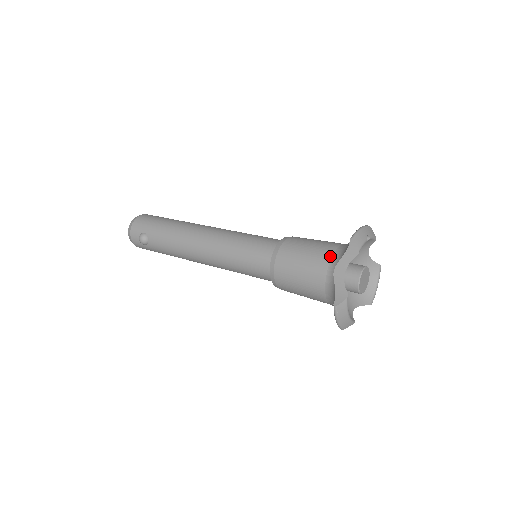
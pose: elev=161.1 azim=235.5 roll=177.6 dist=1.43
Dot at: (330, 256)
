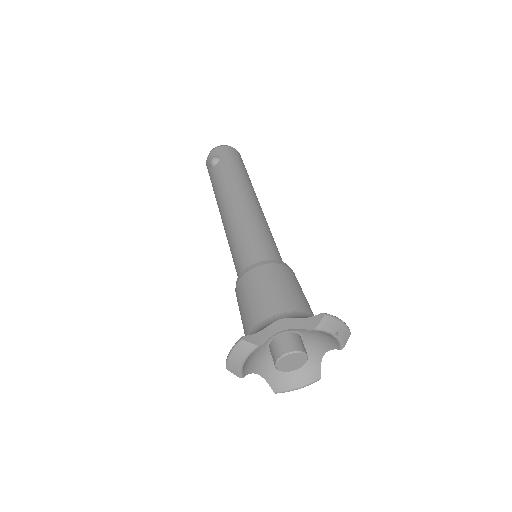
Dot at: (293, 309)
